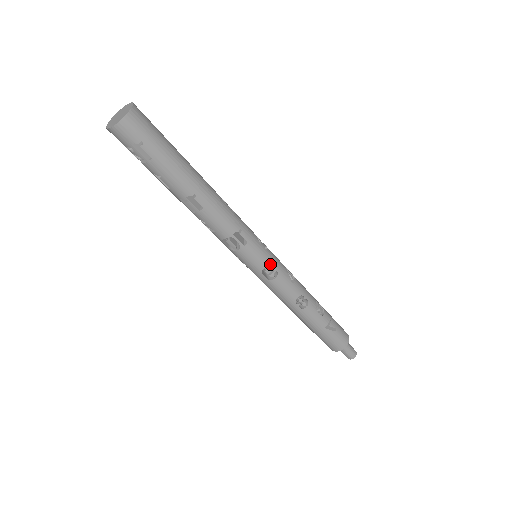
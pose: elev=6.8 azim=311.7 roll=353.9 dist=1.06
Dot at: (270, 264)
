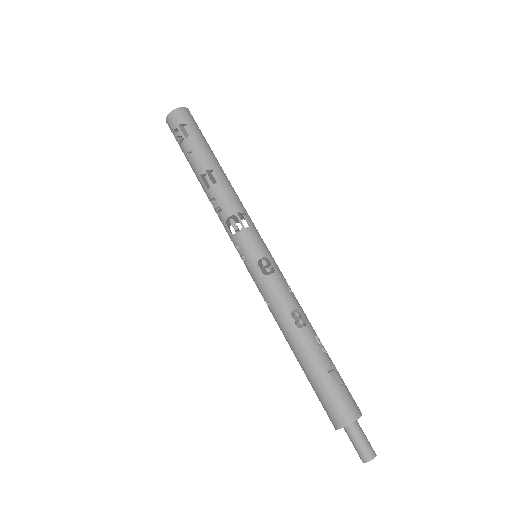
Dot at: (268, 258)
